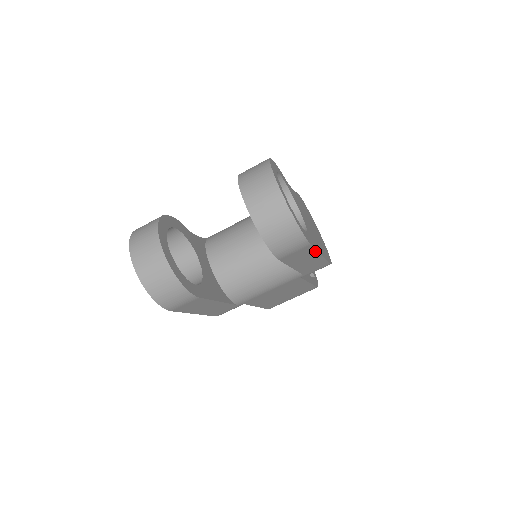
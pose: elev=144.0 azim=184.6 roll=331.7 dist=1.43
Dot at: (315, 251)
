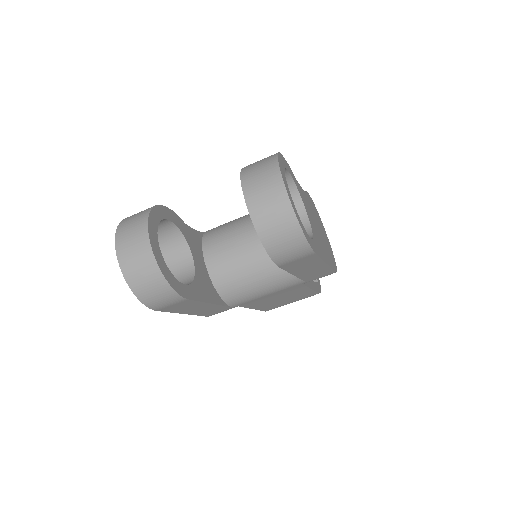
Dot at: (320, 260)
